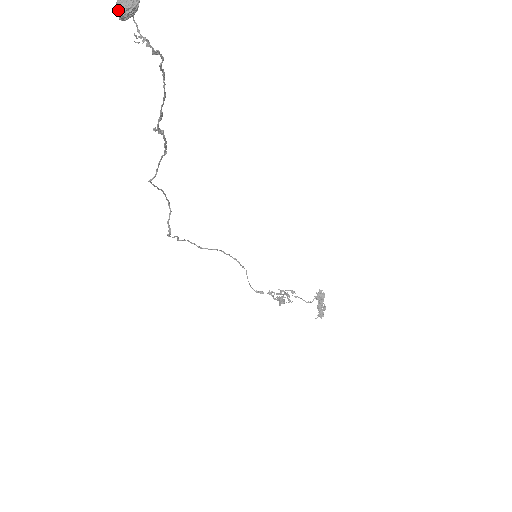
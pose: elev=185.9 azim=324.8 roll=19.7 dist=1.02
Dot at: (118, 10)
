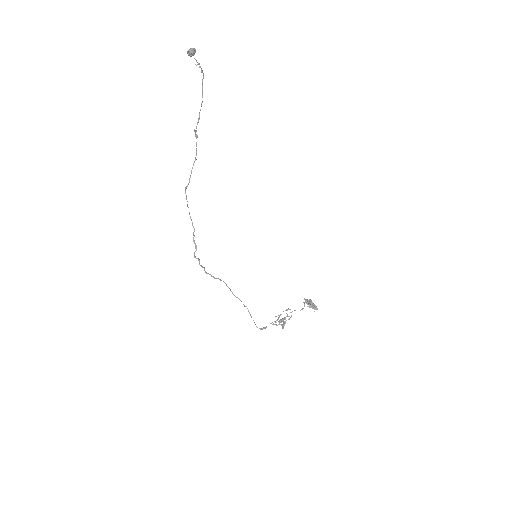
Dot at: (190, 50)
